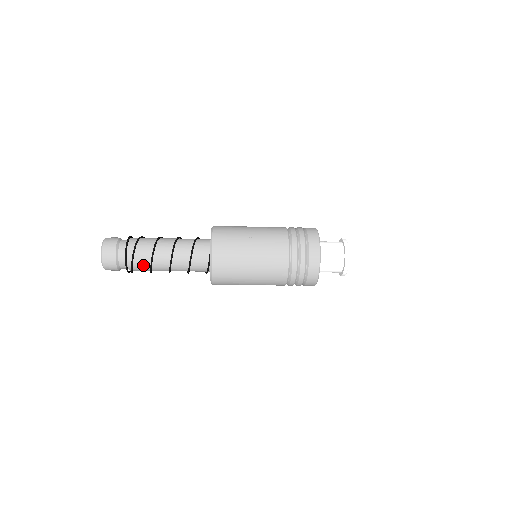
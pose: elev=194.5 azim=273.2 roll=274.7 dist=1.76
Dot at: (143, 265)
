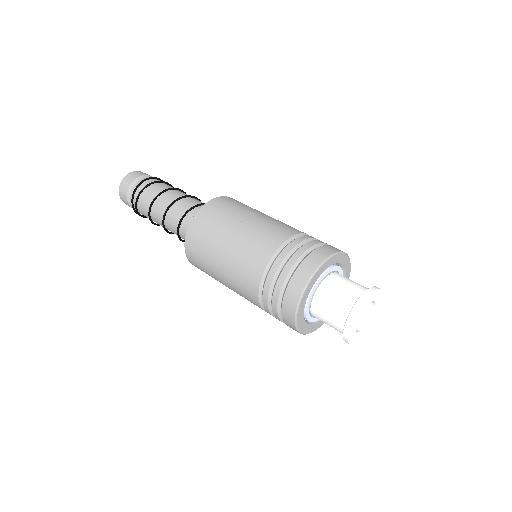
Dot at: (145, 210)
